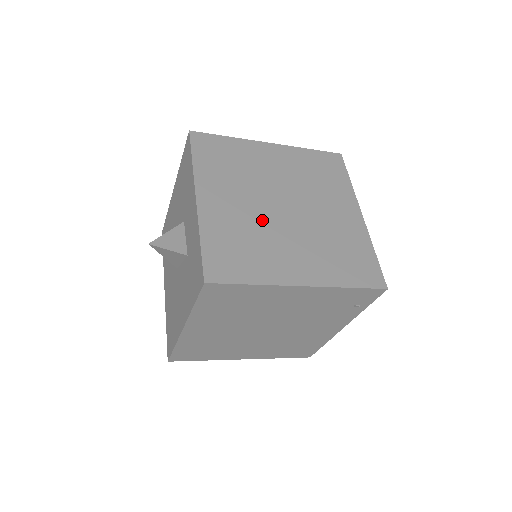
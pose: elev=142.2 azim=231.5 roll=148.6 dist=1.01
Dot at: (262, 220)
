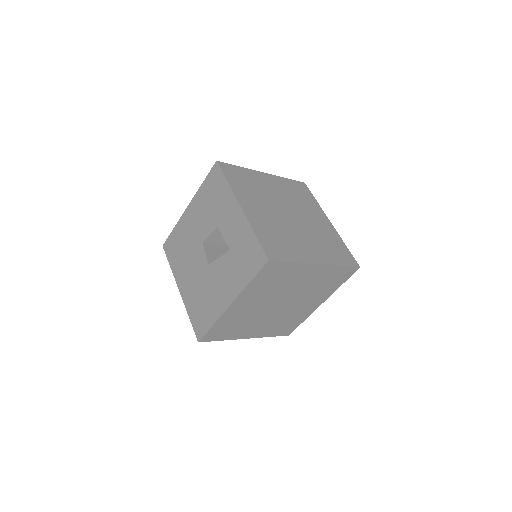
Dot at: (282, 223)
